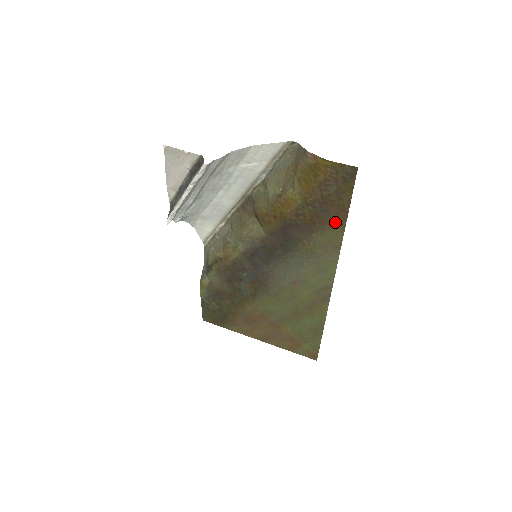
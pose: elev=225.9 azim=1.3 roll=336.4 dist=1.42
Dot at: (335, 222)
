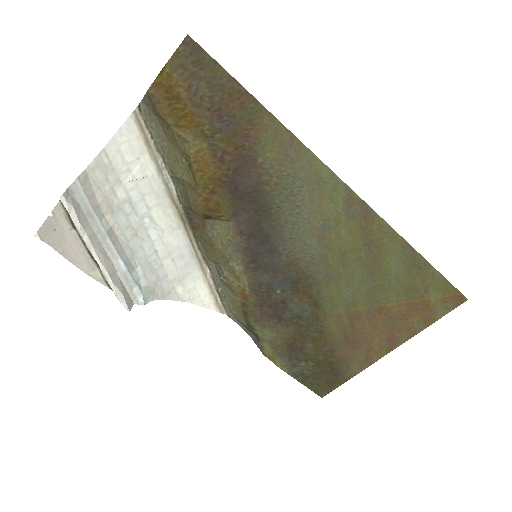
Dot at: (253, 118)
